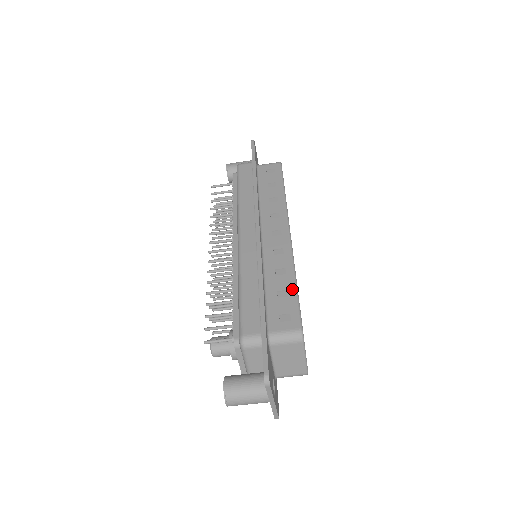
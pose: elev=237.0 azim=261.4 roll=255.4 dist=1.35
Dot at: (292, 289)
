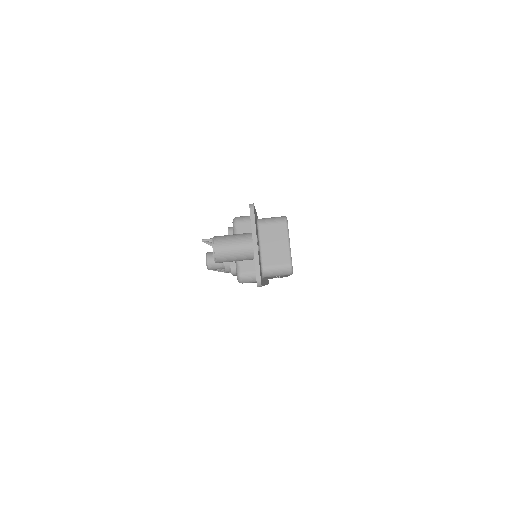
Dot at: occluded
